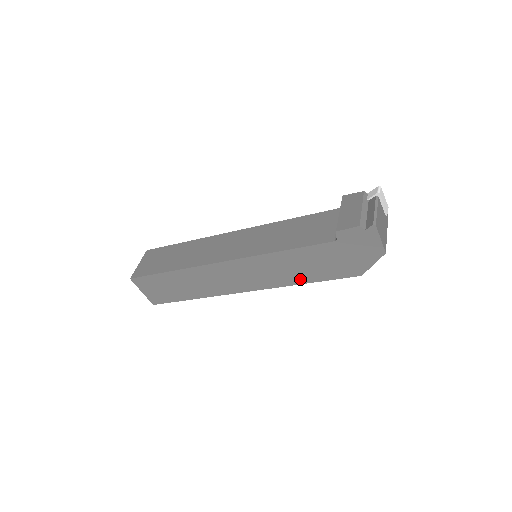
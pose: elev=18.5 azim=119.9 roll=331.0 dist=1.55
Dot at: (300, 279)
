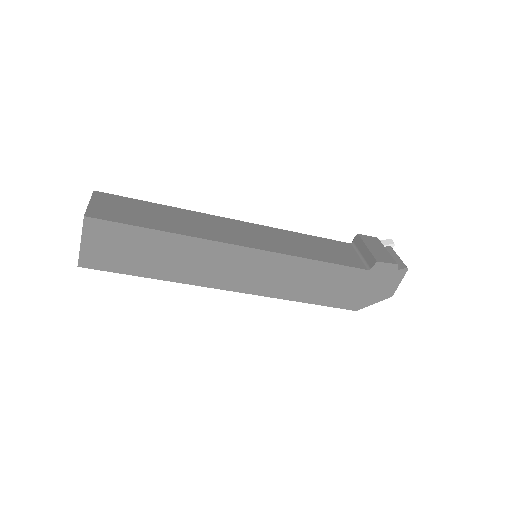
Dot at: (303, 296)
